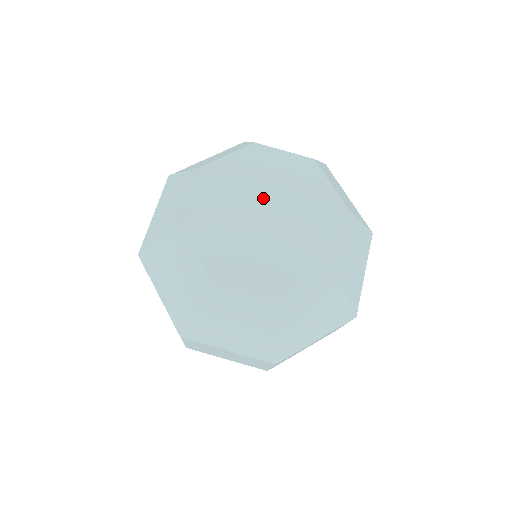
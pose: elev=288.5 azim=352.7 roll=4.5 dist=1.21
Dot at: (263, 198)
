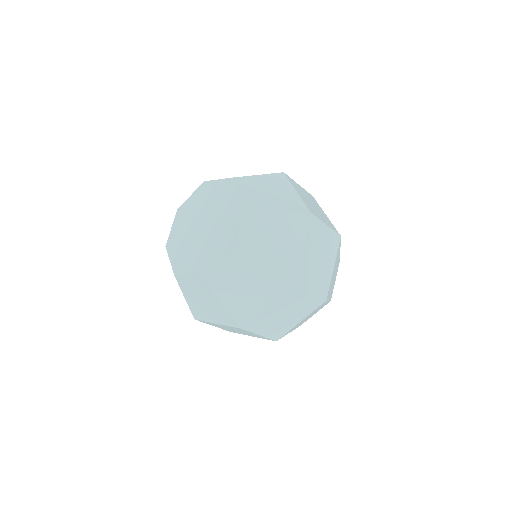
Dot at: (203, 216)
